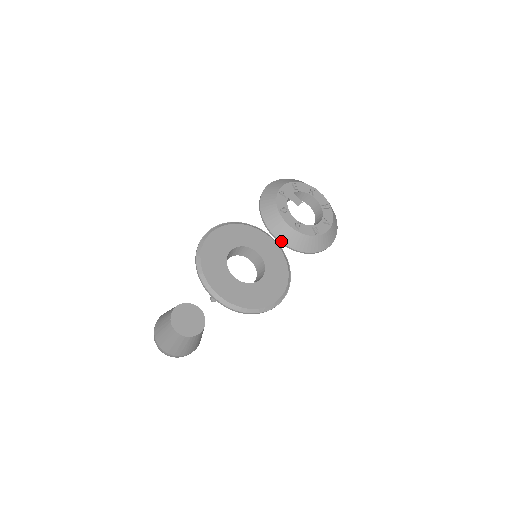
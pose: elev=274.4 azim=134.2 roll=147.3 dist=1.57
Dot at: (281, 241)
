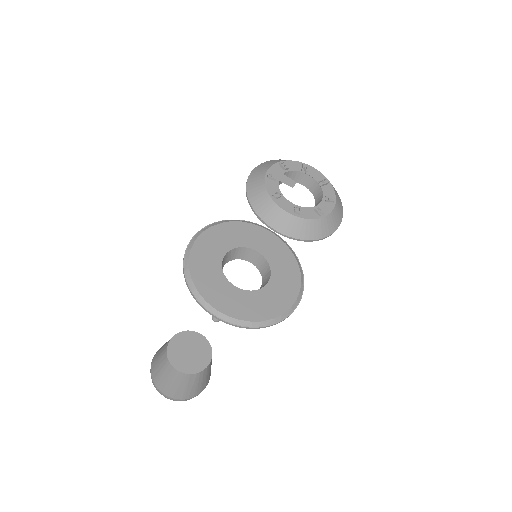
Dot at: (281, 232)
